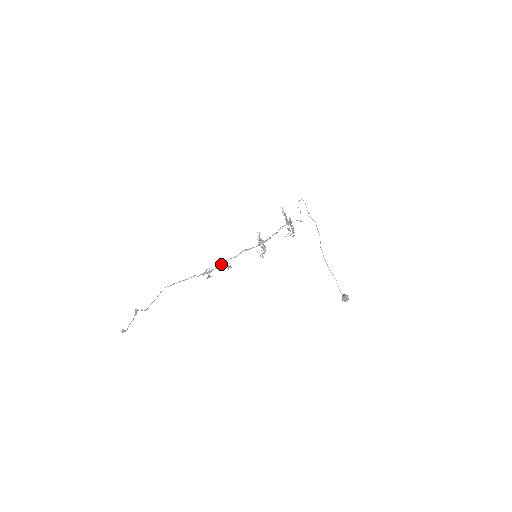
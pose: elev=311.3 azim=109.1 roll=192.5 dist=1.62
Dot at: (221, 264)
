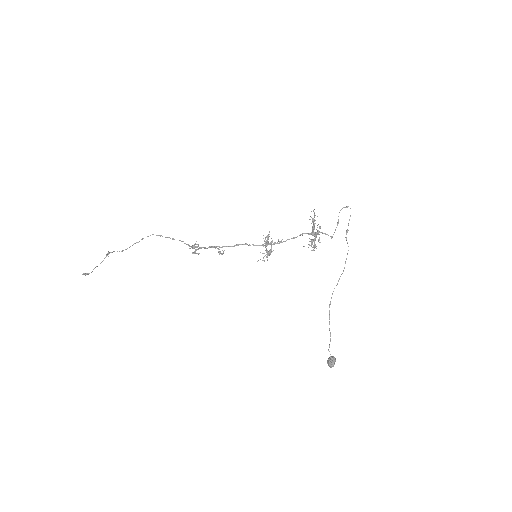
Dot at: (212, 247)
